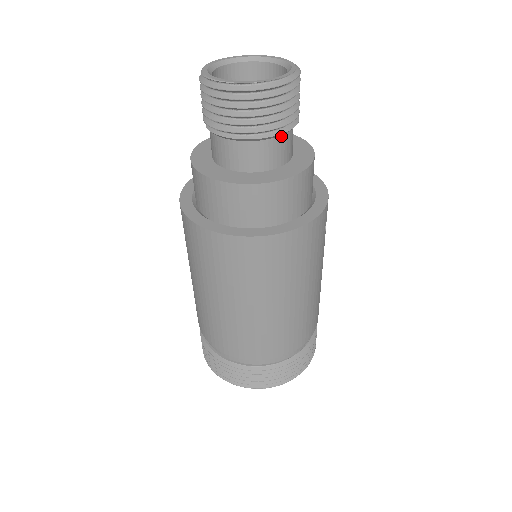
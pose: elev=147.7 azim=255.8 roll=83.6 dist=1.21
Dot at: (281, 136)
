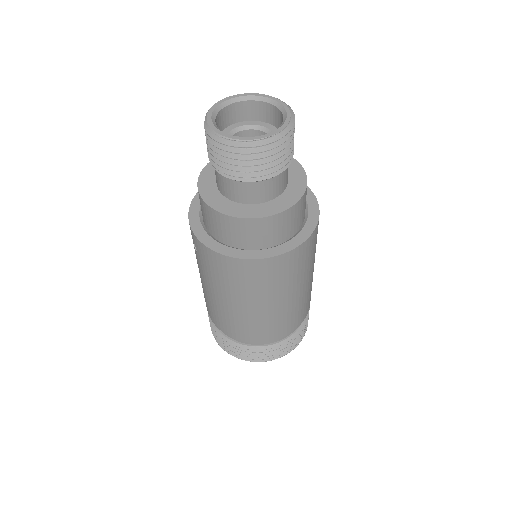
Dot at: occluded
